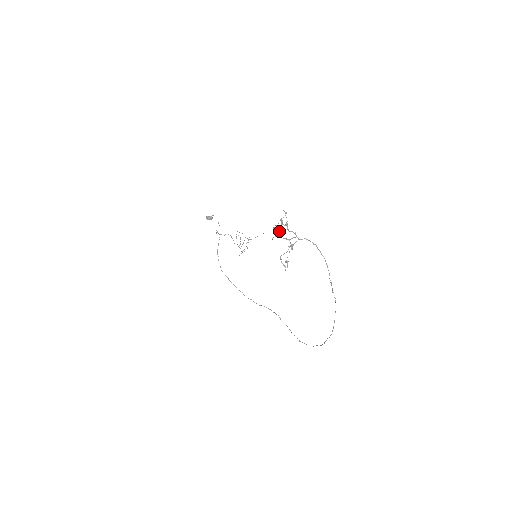
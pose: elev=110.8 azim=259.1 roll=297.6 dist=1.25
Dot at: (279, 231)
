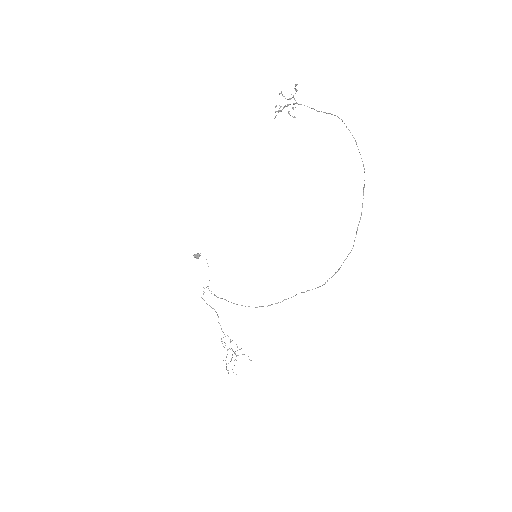
Dot at: (280, 110)
